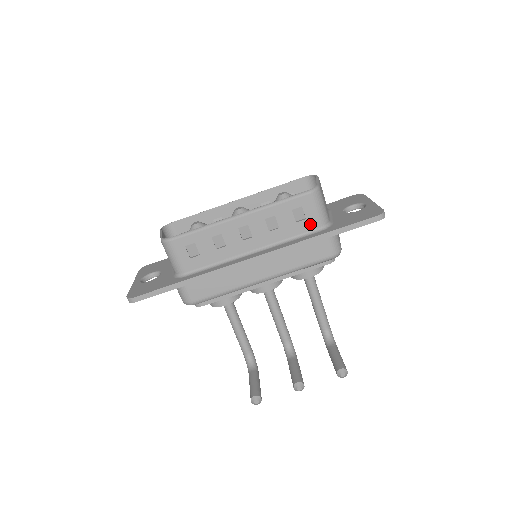
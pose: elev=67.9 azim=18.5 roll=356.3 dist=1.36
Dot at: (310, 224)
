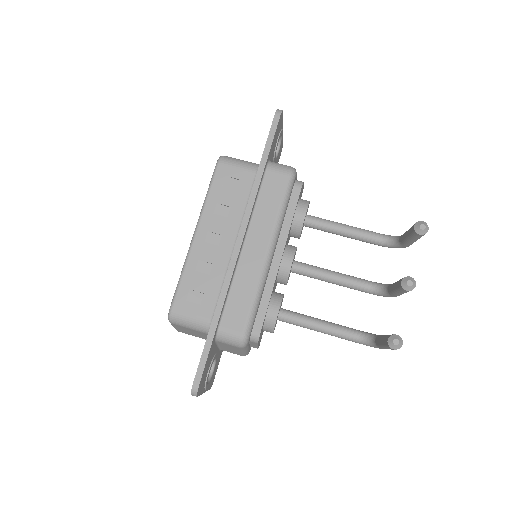
Dot at: (247, 179)
